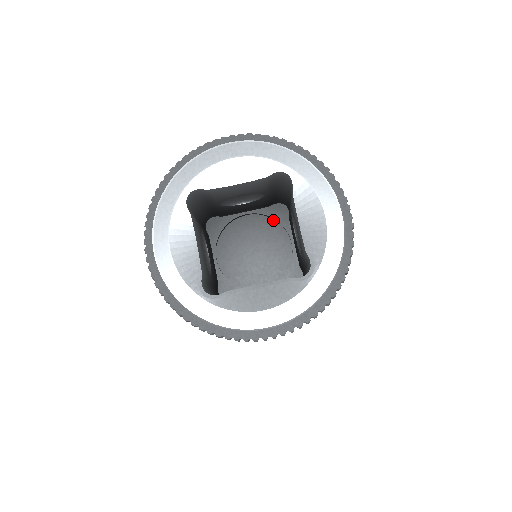
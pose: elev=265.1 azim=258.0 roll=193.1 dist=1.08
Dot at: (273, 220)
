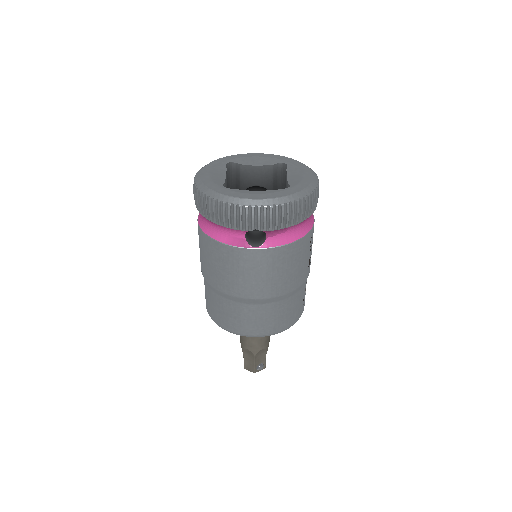
Dot at: occluded
